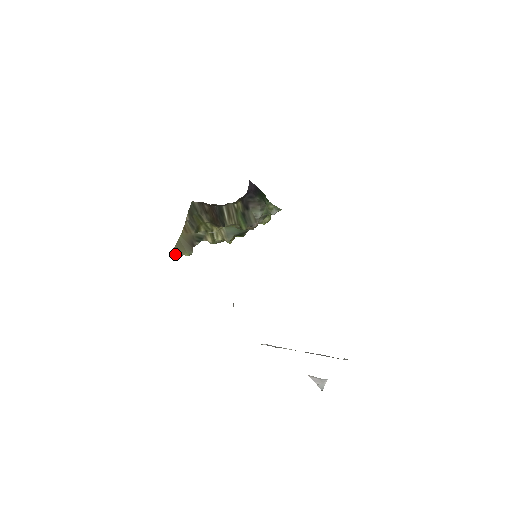
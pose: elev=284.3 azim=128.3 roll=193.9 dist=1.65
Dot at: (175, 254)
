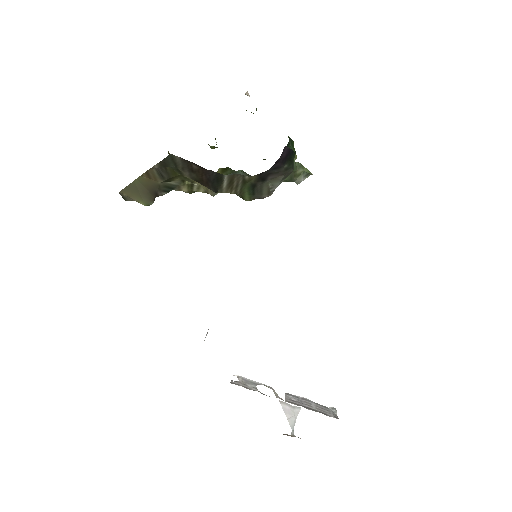
Dot at: (123, 196)
